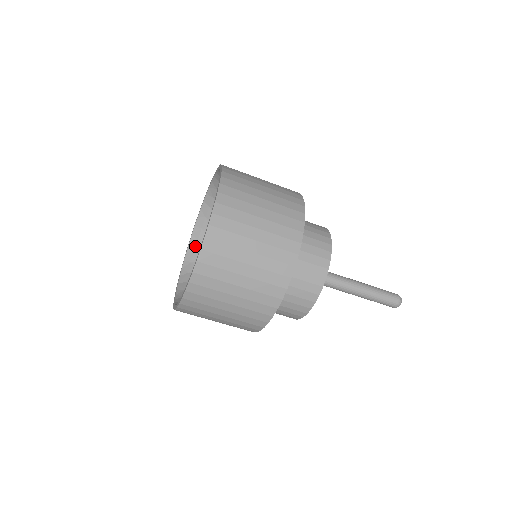
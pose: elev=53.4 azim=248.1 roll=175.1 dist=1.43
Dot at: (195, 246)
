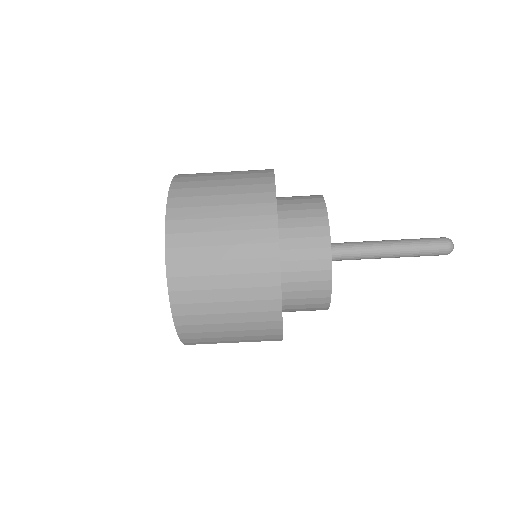
Dot at: occluded
